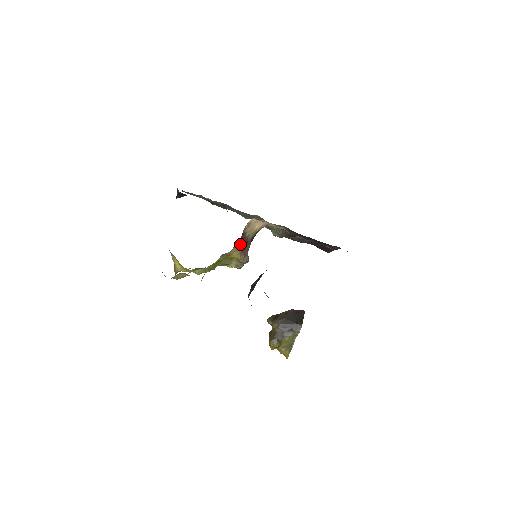
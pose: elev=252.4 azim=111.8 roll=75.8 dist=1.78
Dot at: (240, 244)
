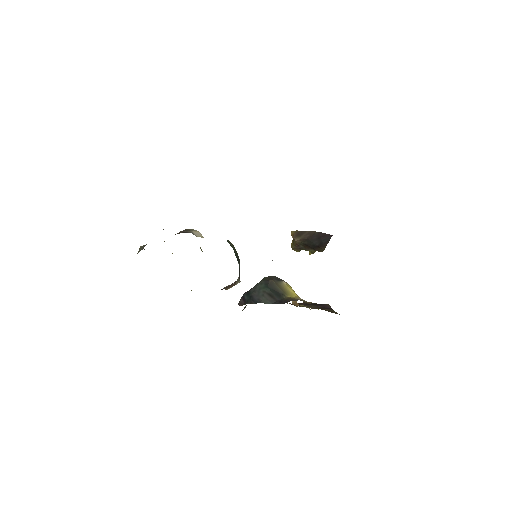
Dot at: occluded
